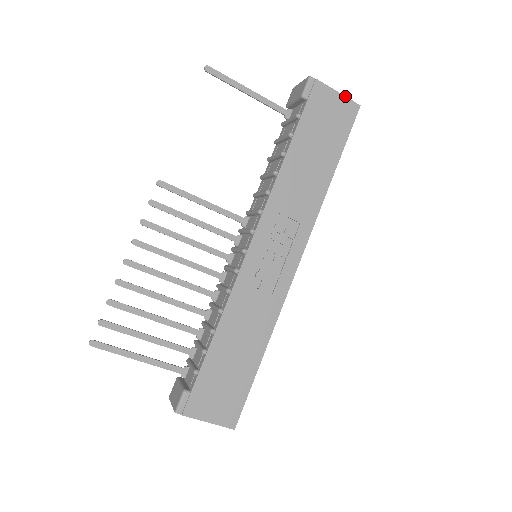
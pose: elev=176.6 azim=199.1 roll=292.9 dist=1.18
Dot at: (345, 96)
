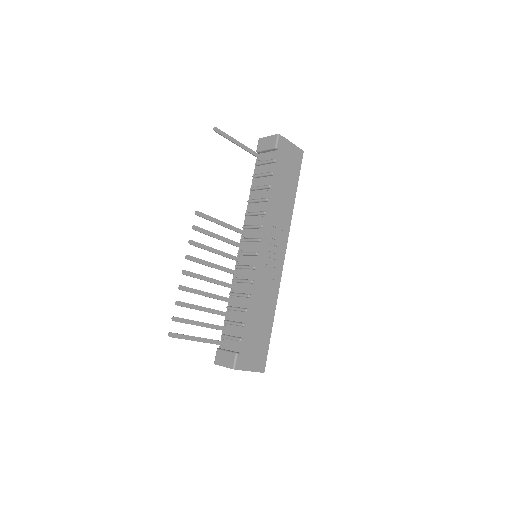
Dot at: (296, 146)
